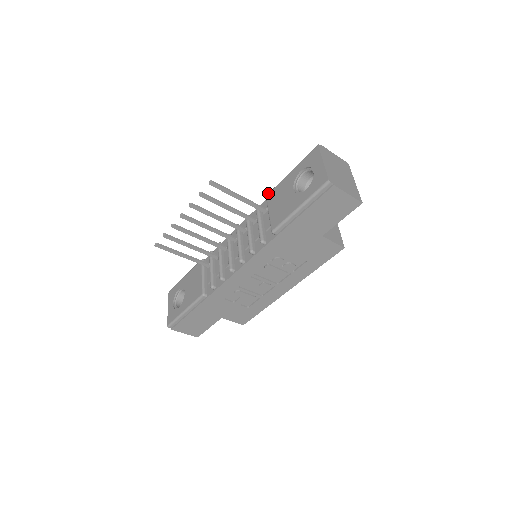
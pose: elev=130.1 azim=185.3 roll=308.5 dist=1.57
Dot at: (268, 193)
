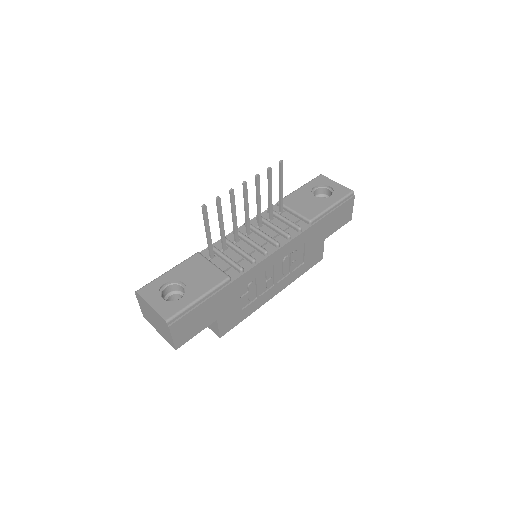
Dot at: occluded
